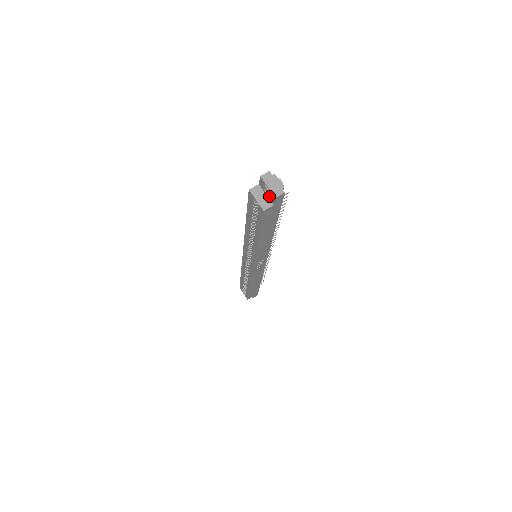
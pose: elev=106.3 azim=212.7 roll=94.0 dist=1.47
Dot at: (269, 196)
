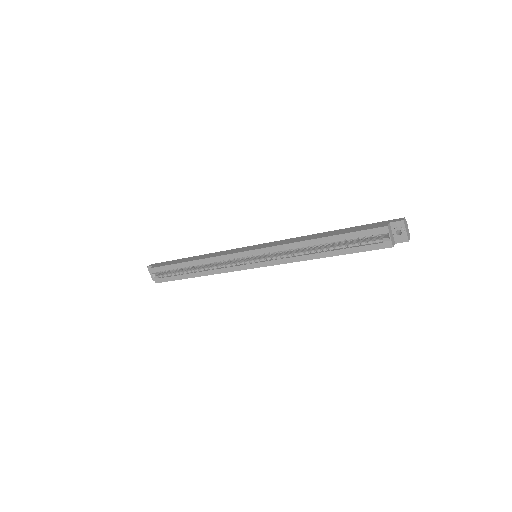
Dot at: (400, 237)
